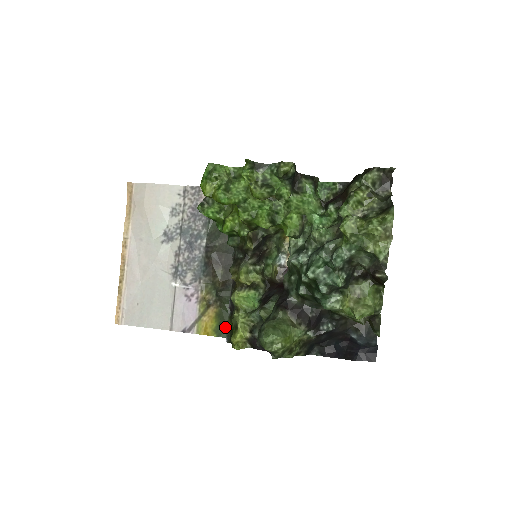
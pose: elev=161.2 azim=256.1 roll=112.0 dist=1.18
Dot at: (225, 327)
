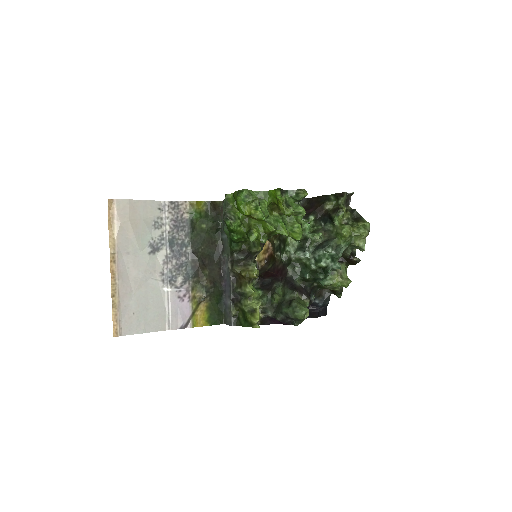
Dot at: (215, 316)
